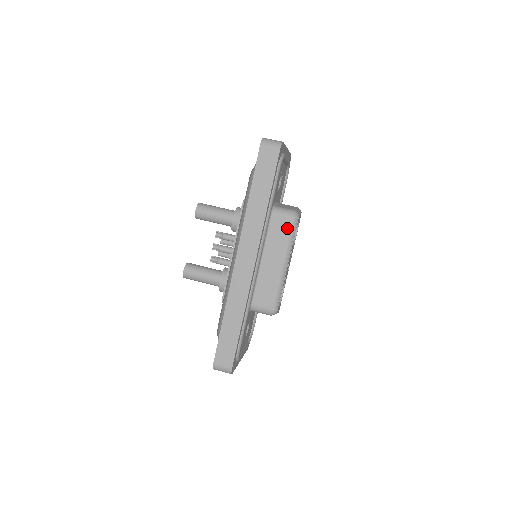
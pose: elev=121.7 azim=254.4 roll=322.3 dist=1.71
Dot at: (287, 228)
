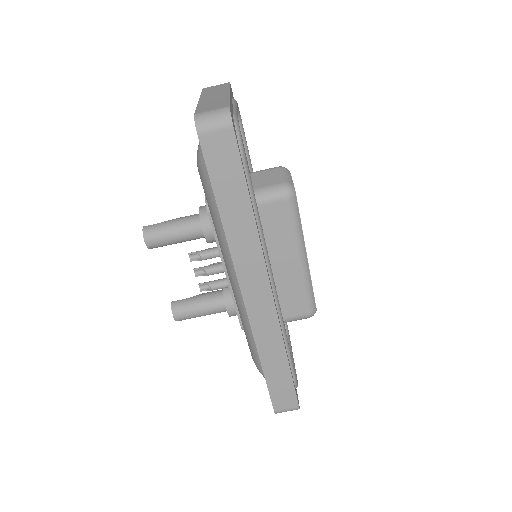
Dot at: (286, 214)
